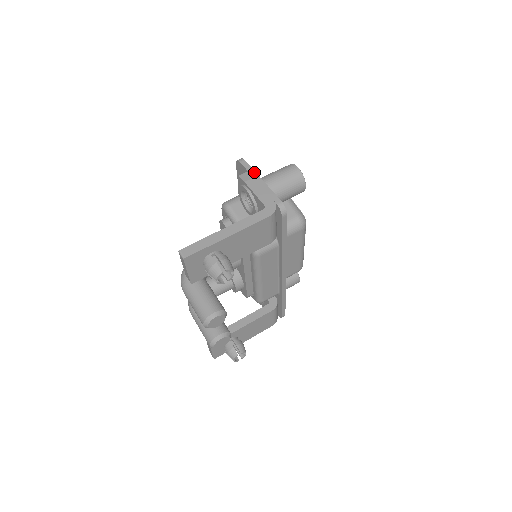
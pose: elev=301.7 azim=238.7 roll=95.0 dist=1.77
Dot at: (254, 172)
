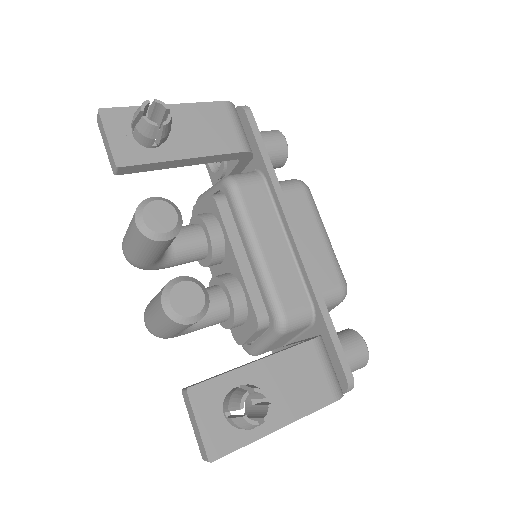
Dot at: occluded
